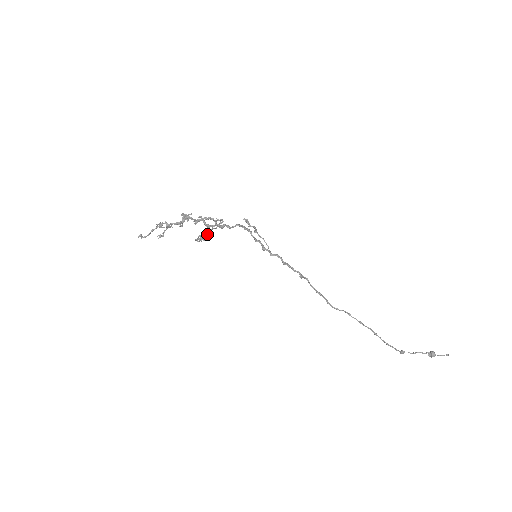
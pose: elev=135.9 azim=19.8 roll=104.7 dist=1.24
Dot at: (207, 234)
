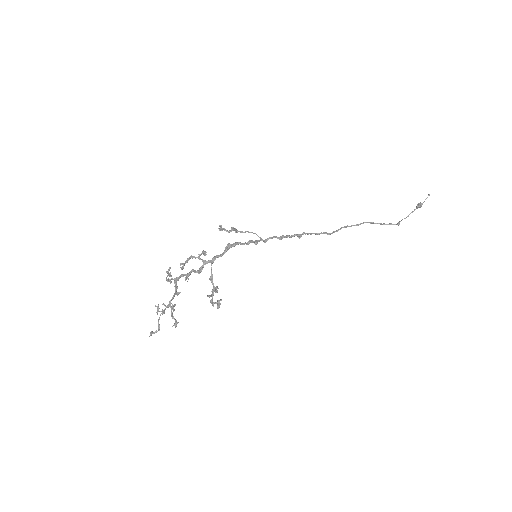
Dot at: (215, 290)
